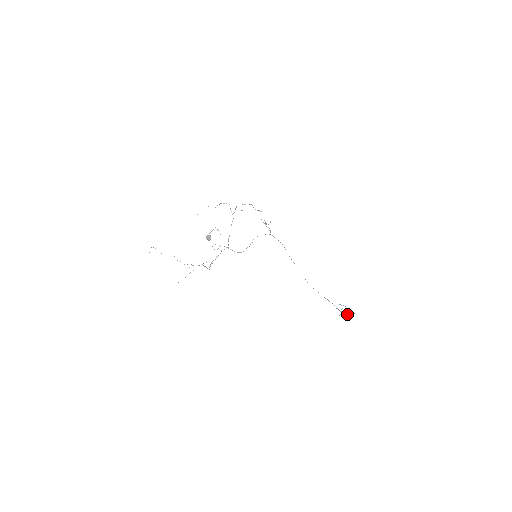
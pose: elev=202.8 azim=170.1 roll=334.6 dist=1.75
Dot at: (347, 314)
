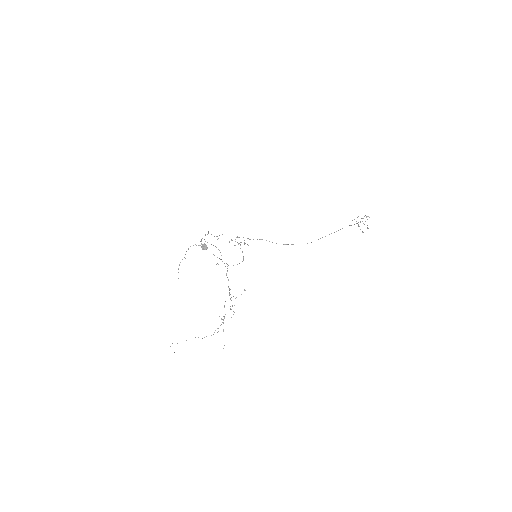
Dot at: occluded
